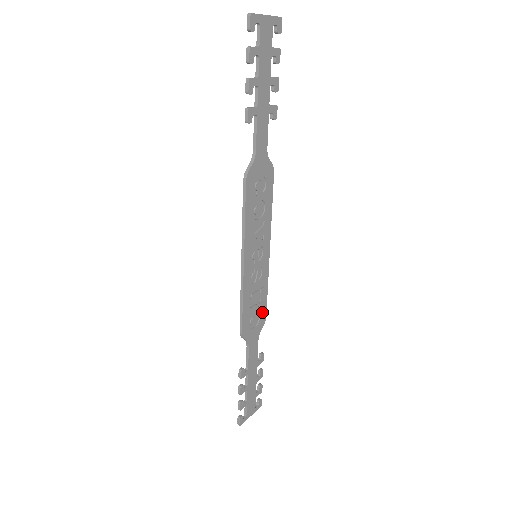
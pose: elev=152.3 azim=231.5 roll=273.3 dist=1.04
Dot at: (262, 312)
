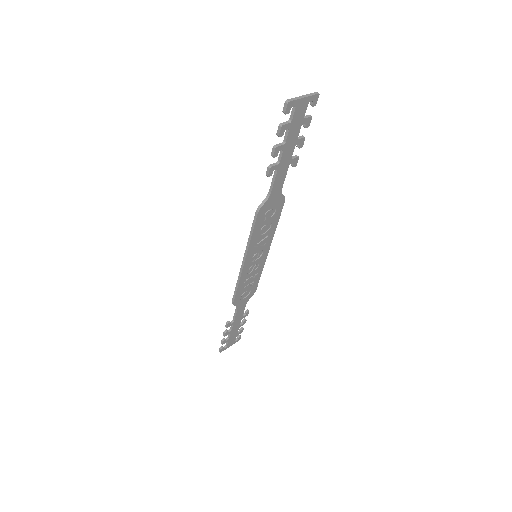
Dot at: (253, 288)
